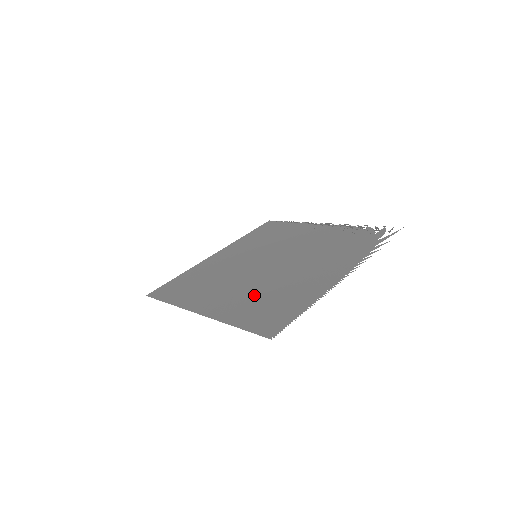
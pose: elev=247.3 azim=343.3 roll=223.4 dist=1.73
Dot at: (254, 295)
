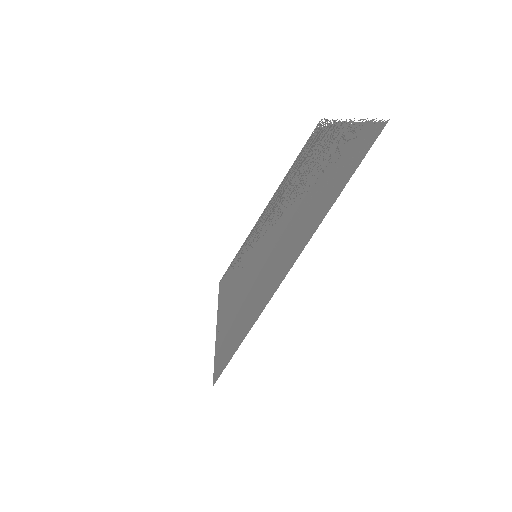
Dot at: (311, 205)
